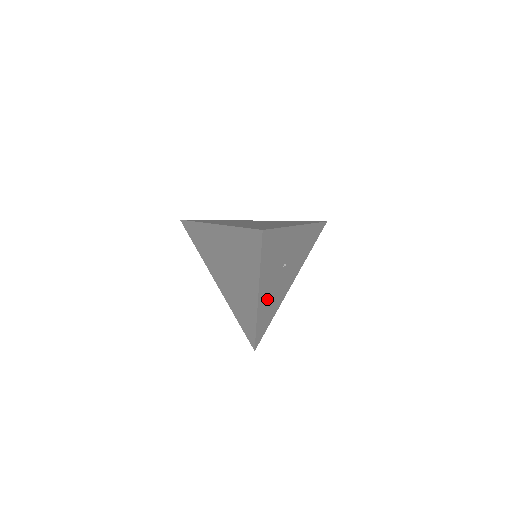
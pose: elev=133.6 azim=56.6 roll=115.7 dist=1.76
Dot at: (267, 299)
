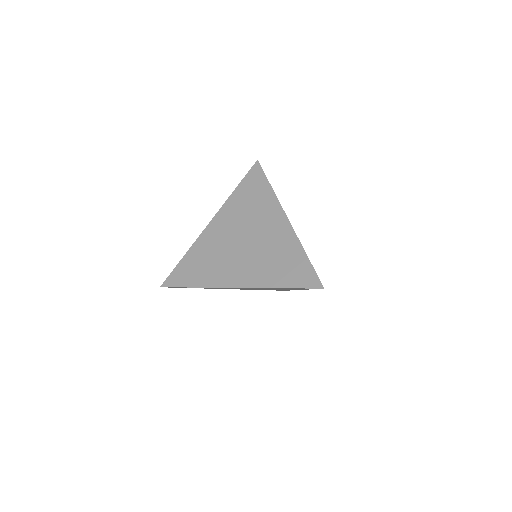
Dot at: occluded
